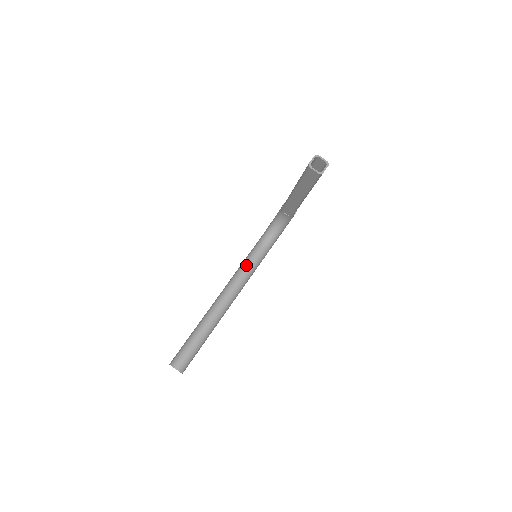
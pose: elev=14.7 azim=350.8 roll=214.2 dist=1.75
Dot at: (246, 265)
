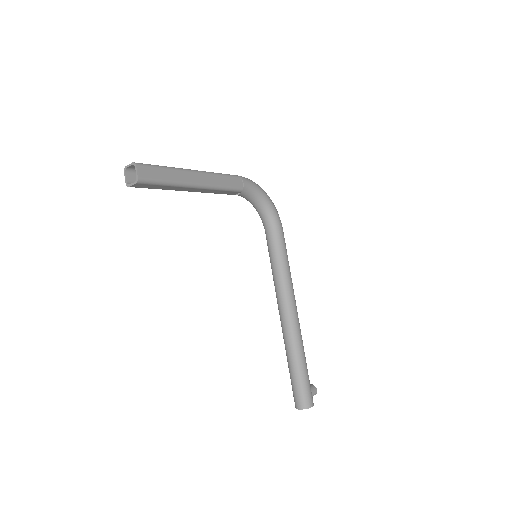
Dot at: (271, 264)
